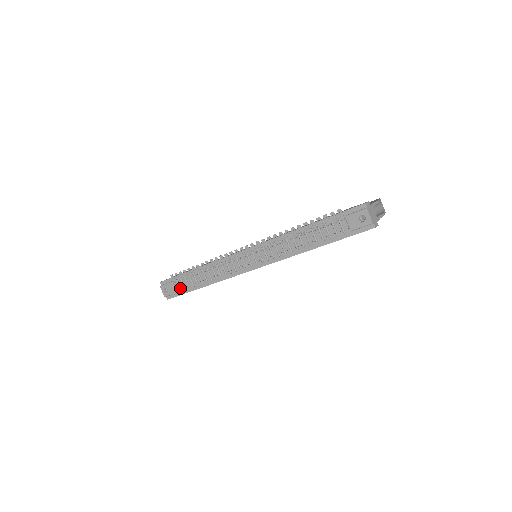
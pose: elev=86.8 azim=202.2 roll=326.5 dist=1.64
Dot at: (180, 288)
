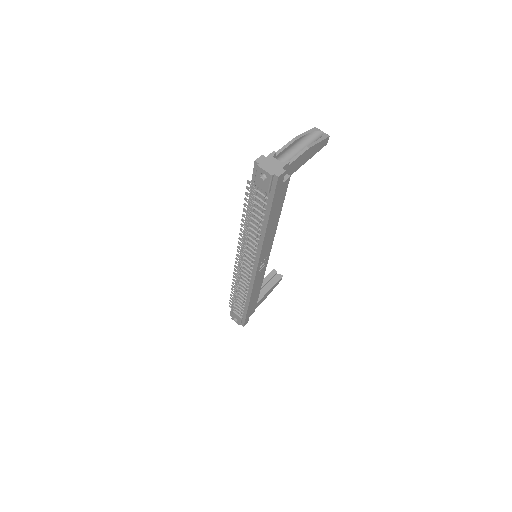
Dot at: (240, 313)
